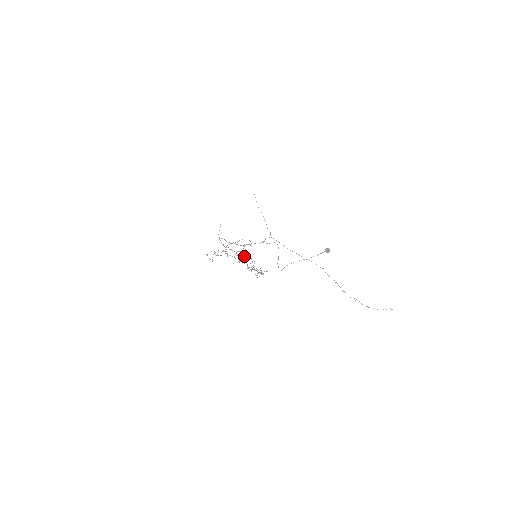
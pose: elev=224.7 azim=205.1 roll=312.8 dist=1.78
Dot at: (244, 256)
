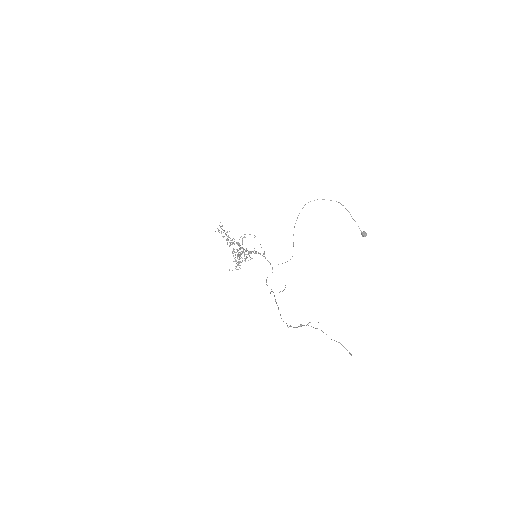
Dot at: occluded
